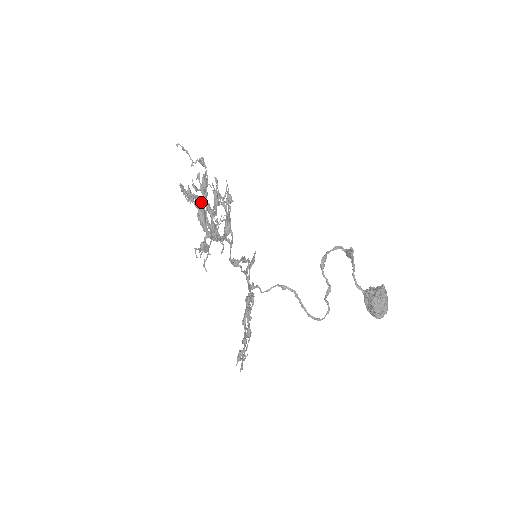
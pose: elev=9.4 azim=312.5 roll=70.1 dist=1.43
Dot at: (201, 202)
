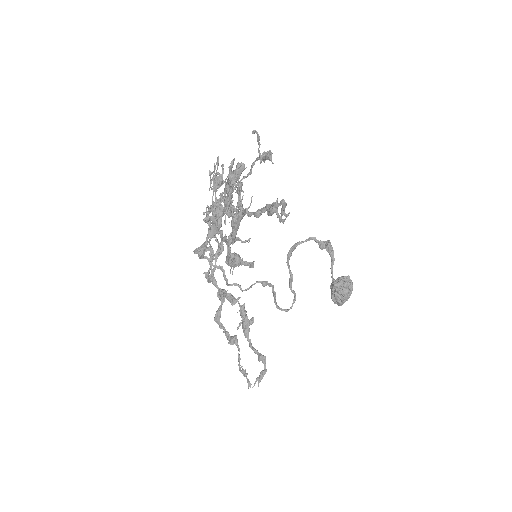
Dot at: occluded
